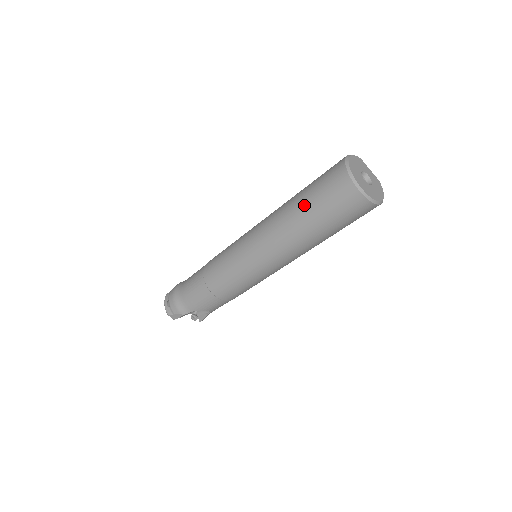
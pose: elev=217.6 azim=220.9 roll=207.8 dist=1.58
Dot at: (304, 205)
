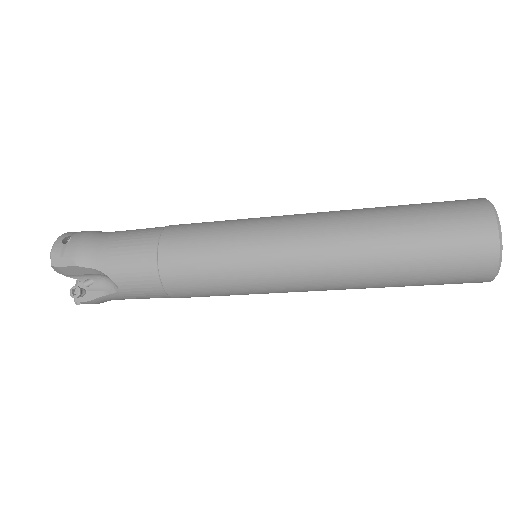
Dot at: (401, 213)
